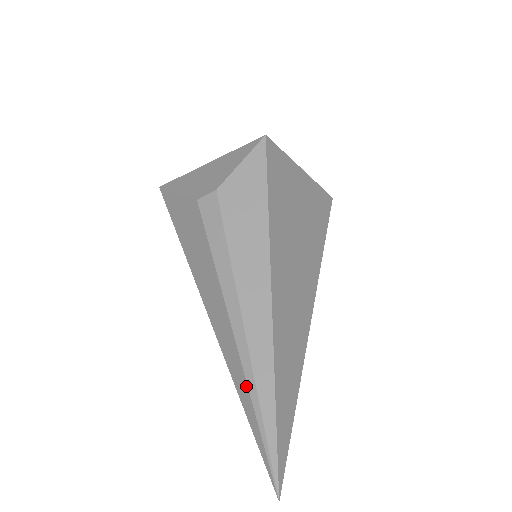
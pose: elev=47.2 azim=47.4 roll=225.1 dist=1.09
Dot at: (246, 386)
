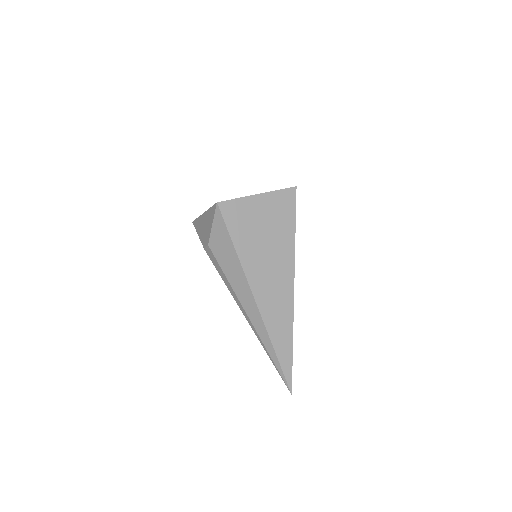
Dot at: occluded
